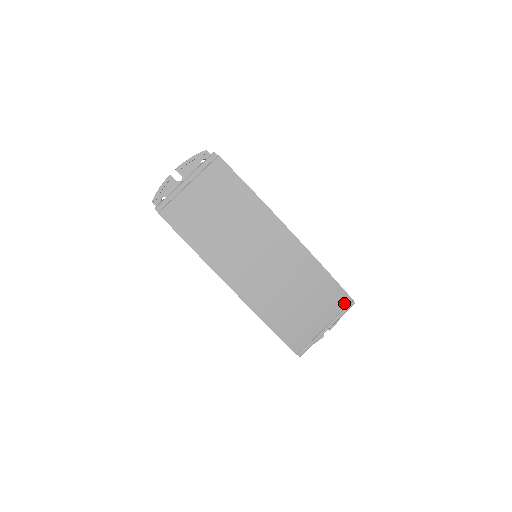
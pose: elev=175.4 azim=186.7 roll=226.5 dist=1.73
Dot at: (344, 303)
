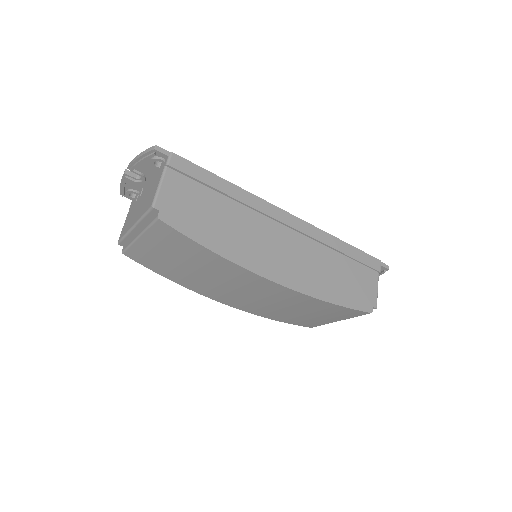
Dot at: (360, 314)
